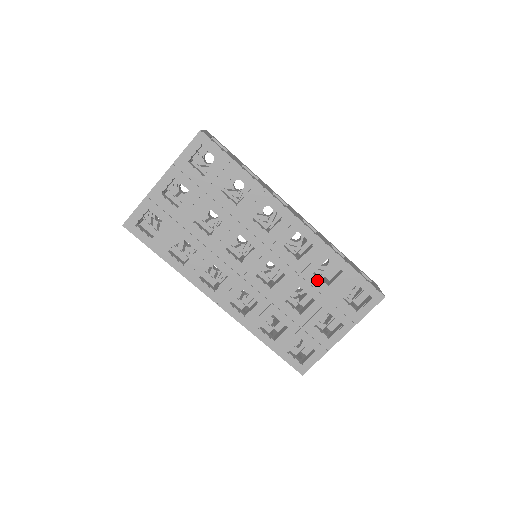
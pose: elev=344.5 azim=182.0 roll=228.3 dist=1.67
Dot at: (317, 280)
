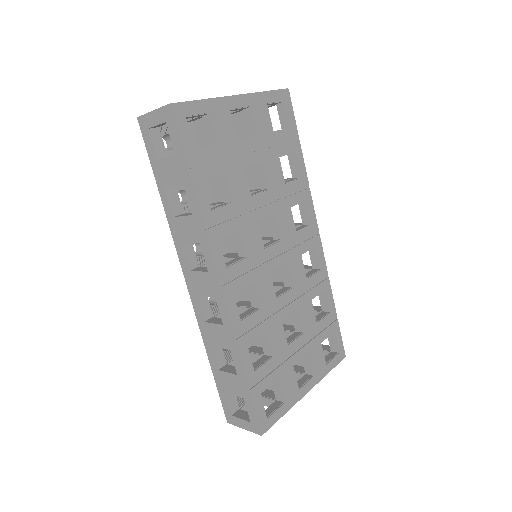
Dot at: (312, 310)
